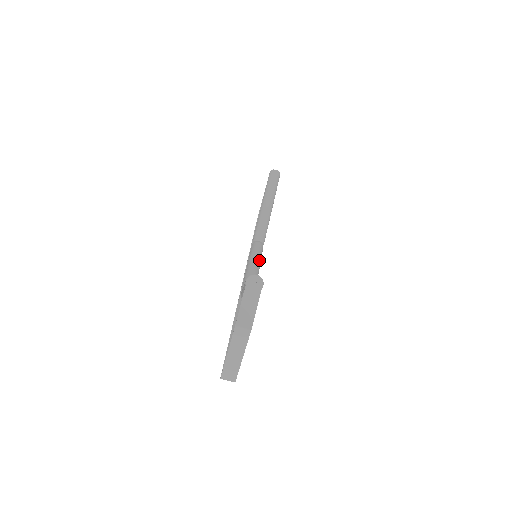
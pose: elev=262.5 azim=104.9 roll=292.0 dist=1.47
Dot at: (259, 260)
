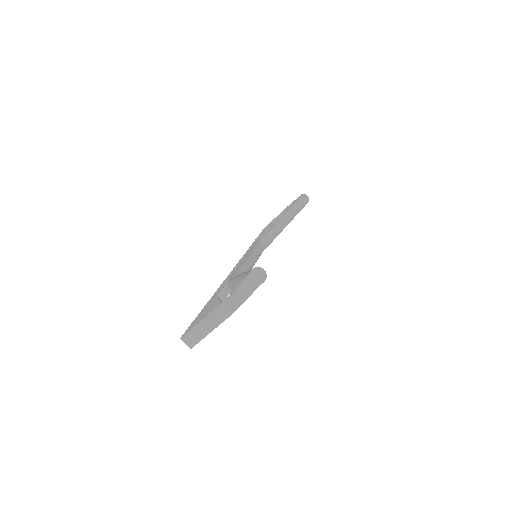
Dot at: (255, 261)
